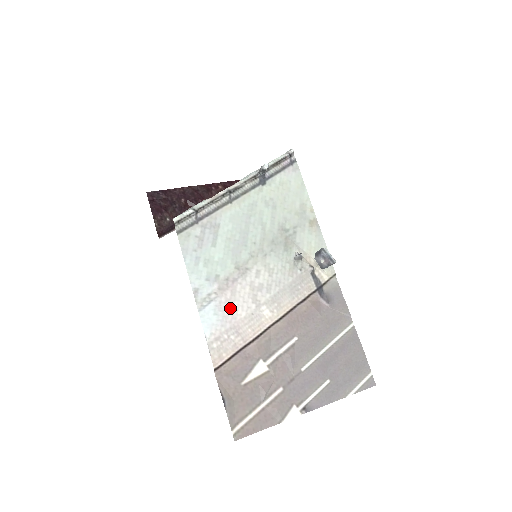
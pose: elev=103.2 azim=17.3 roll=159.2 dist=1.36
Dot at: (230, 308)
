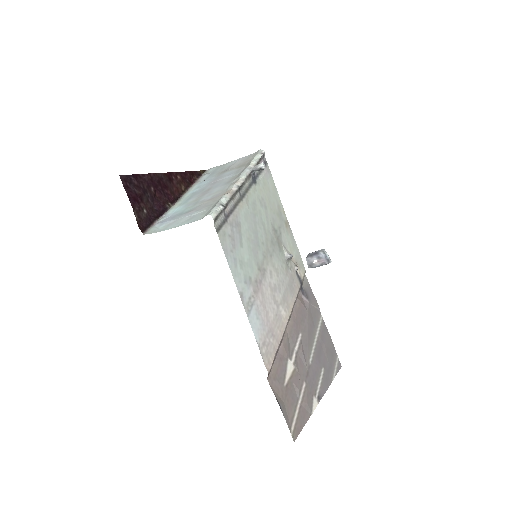
Dot at: (264, 311)
